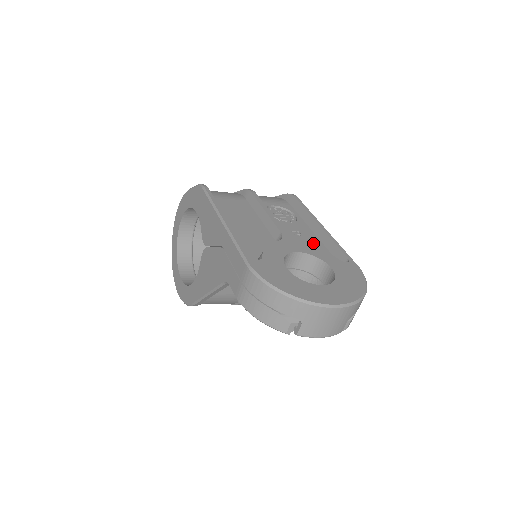
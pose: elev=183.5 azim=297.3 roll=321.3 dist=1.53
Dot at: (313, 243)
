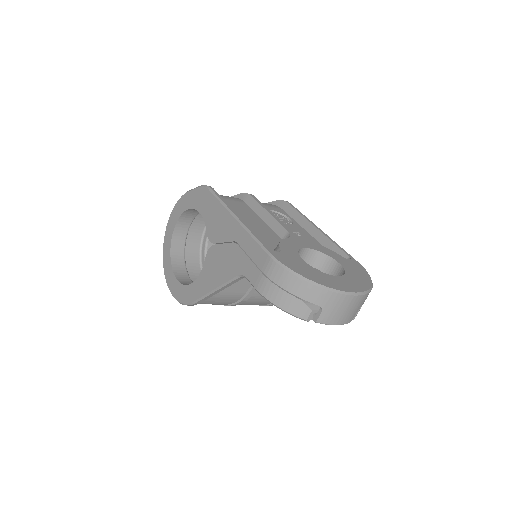
Dot at: occluded
